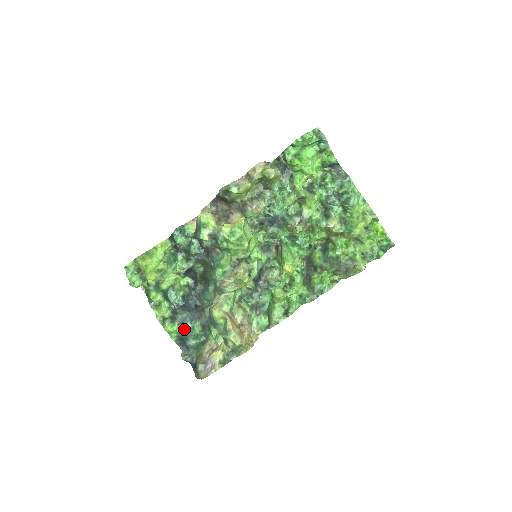
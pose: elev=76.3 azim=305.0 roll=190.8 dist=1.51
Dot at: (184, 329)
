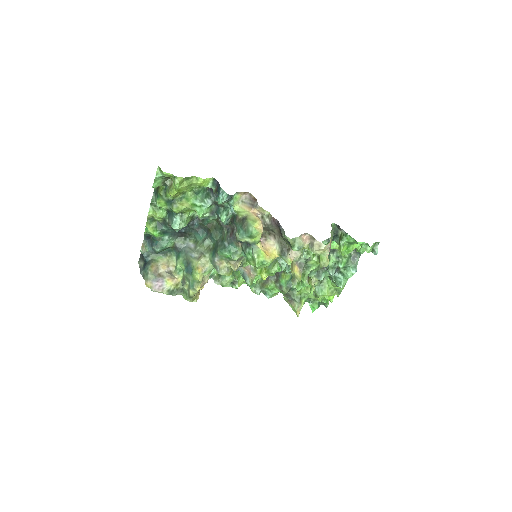
Dot at: (160, 237)
